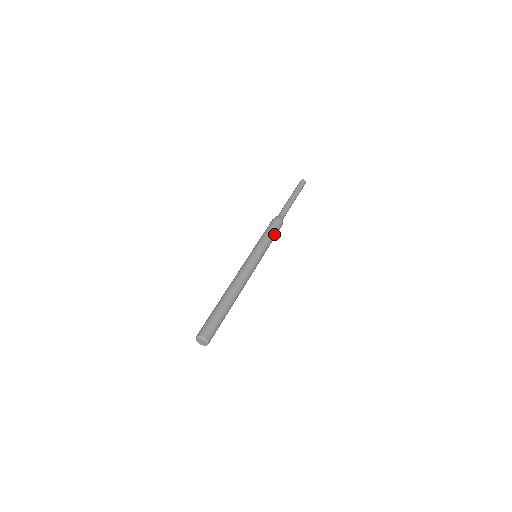
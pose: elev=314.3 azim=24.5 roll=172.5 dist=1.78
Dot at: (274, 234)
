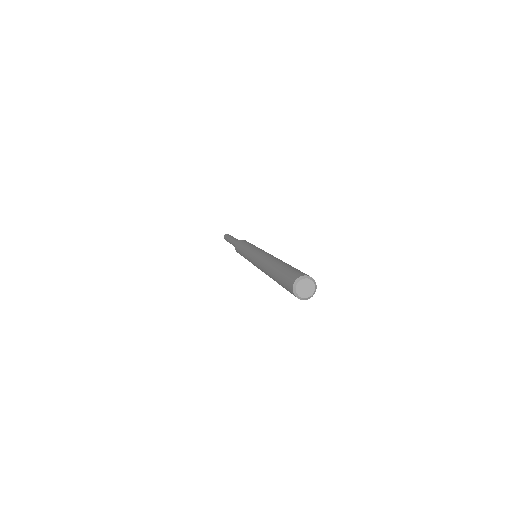
Dot at: occluded
